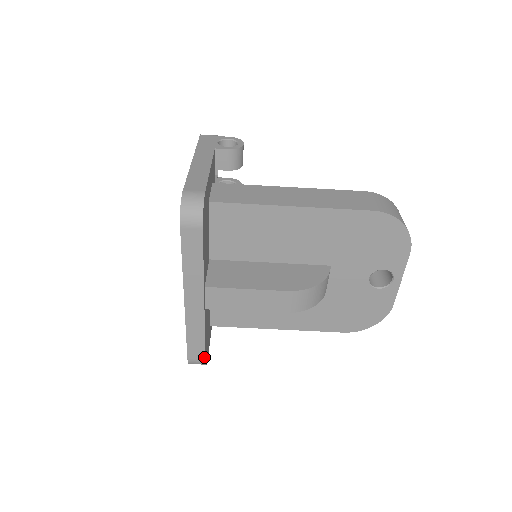
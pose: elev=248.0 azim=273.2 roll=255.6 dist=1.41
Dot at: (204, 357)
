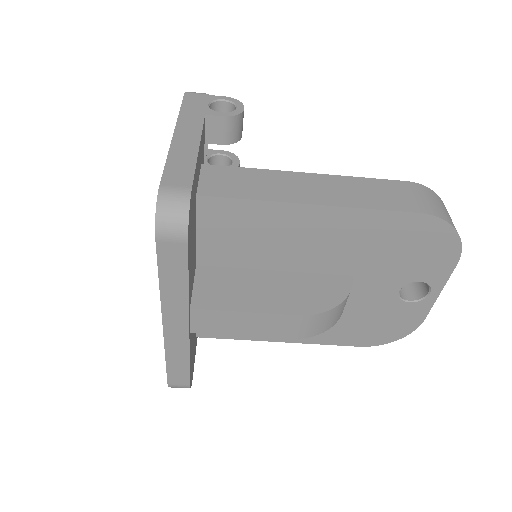
Dot at: (188, 382)
